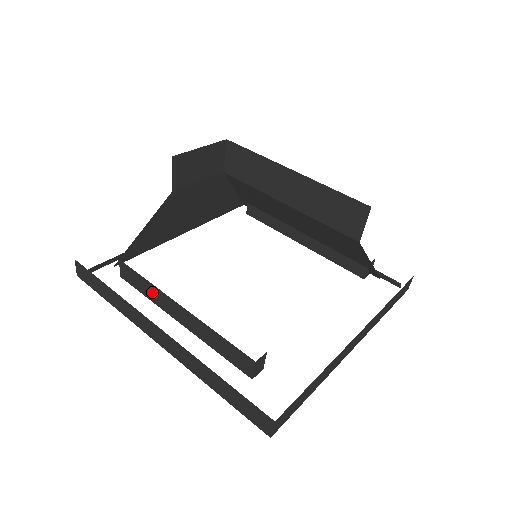
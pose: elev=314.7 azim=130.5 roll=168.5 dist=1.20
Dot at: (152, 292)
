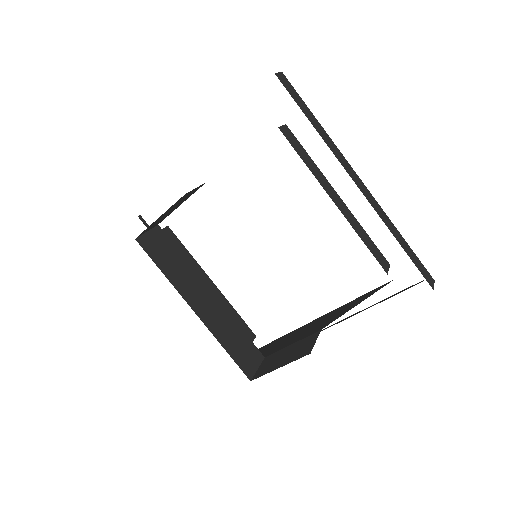
Dot at: occluded
